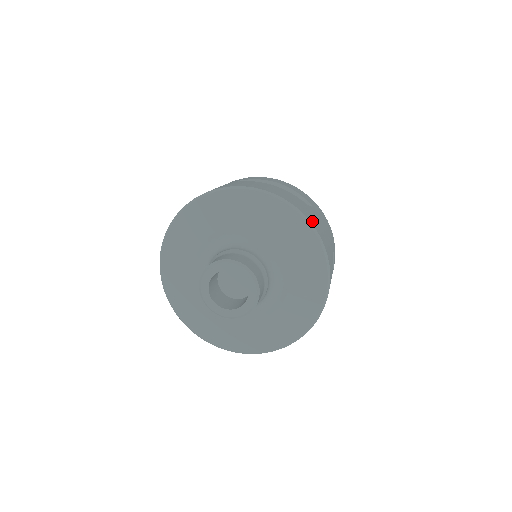
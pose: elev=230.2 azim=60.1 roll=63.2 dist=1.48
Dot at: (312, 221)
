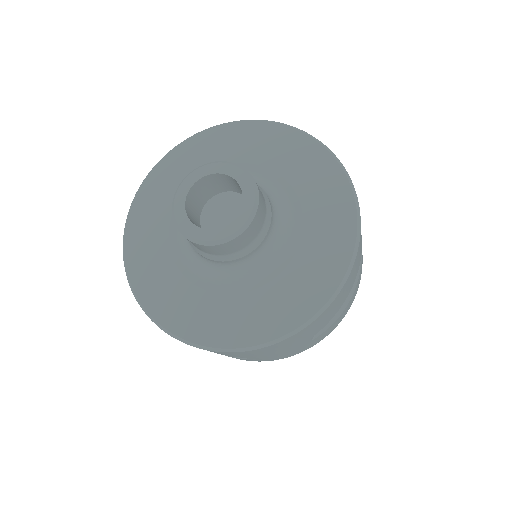
Dot at: occluded
